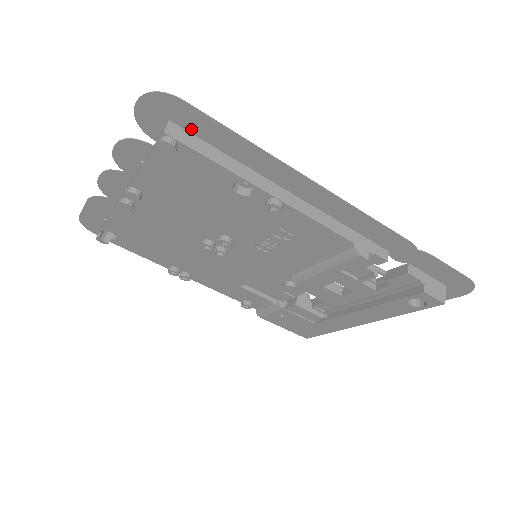
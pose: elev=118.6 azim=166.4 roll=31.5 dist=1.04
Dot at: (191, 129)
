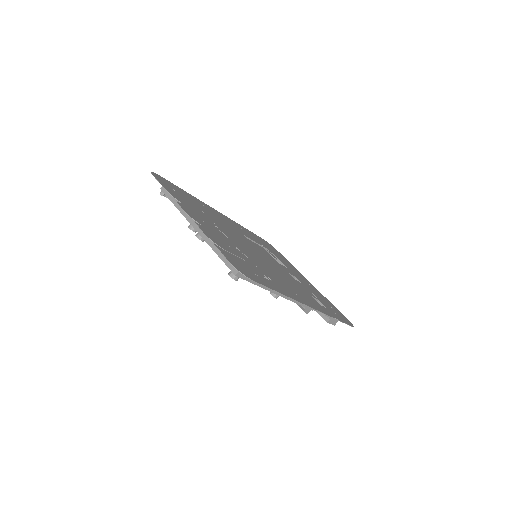
Dot at: (251, 274)
